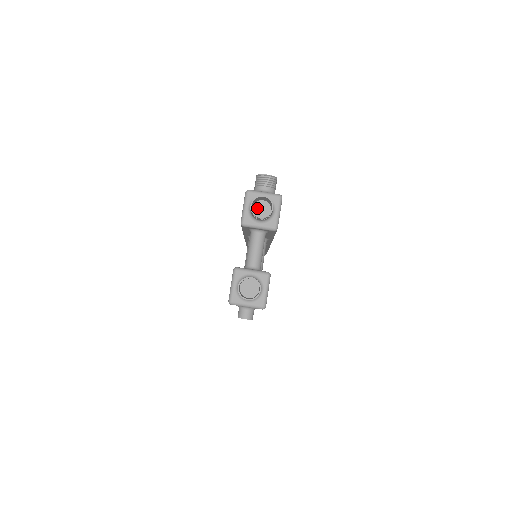
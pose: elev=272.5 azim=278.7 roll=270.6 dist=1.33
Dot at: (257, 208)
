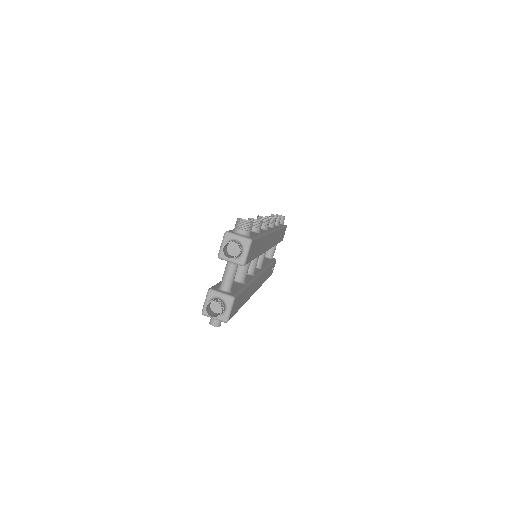
Dot at: (231, 247)
